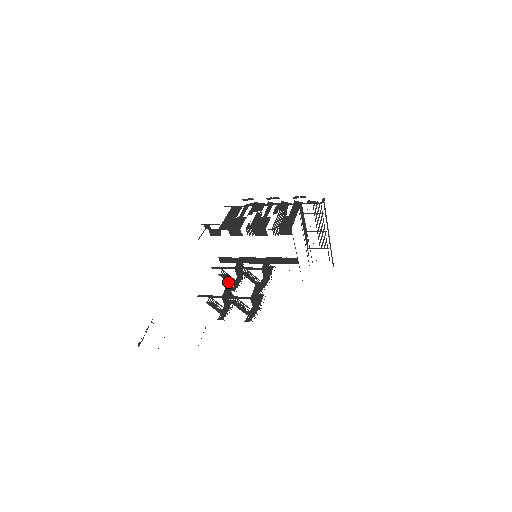
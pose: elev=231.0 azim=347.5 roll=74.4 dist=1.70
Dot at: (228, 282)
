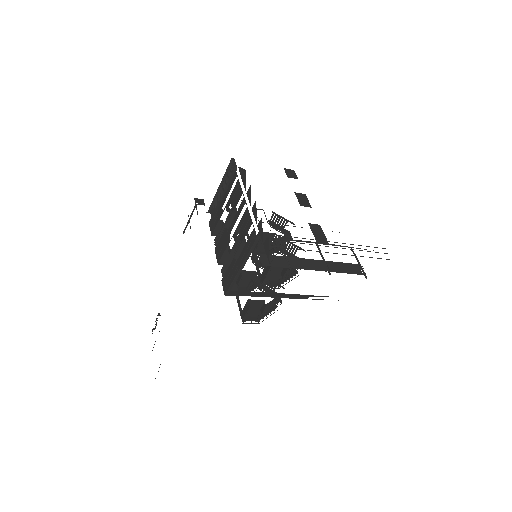
Dot at: (283, 228)
